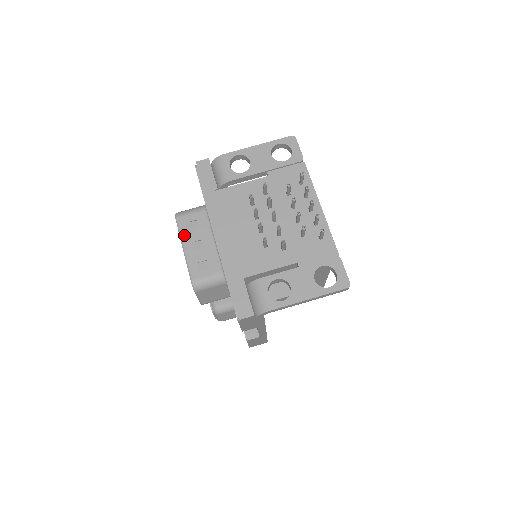
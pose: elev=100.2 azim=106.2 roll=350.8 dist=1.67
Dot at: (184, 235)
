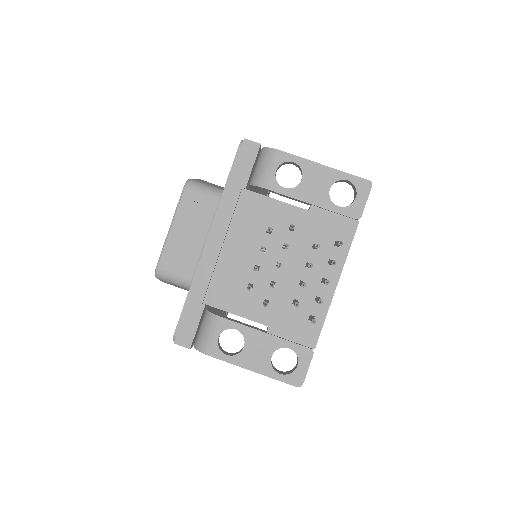
Dot at: (180, 213)
